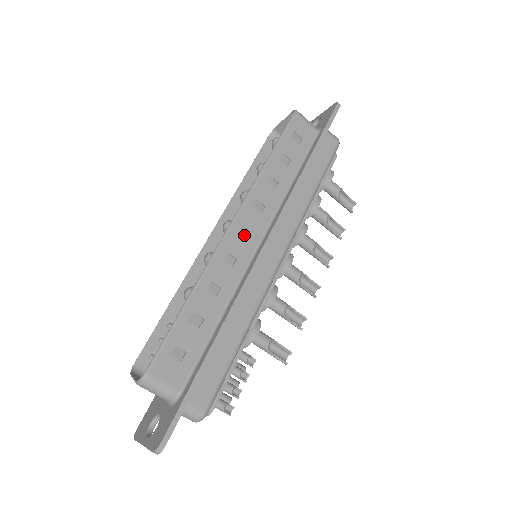
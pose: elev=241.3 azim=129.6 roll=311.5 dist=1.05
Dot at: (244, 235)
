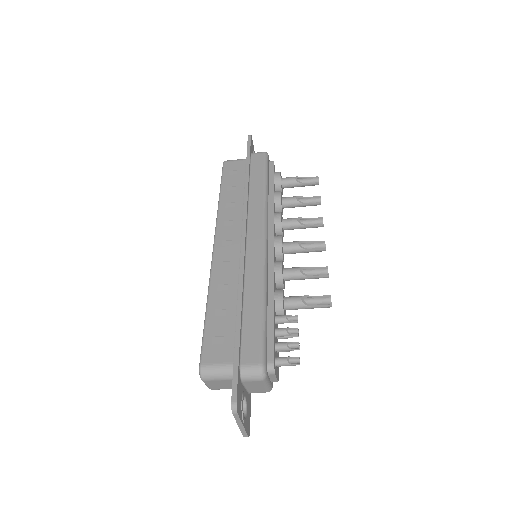
Dot at: (228, 245)
